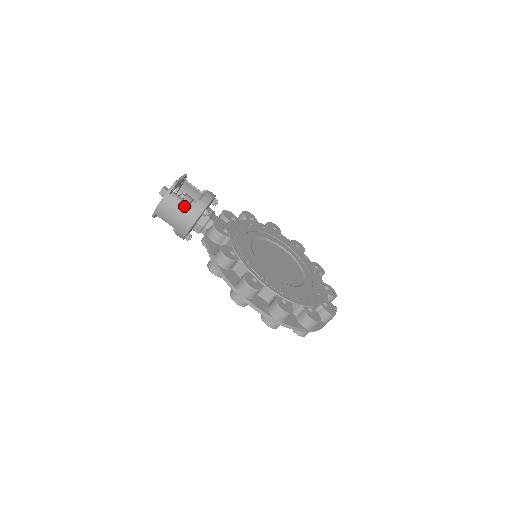
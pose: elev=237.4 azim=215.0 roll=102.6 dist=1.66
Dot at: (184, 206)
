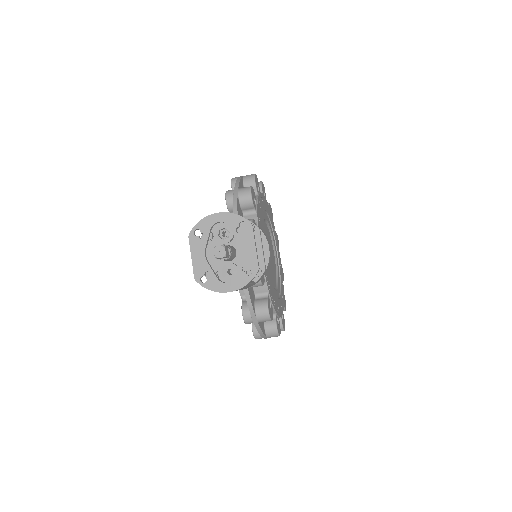
Dot at: (252, 284)
